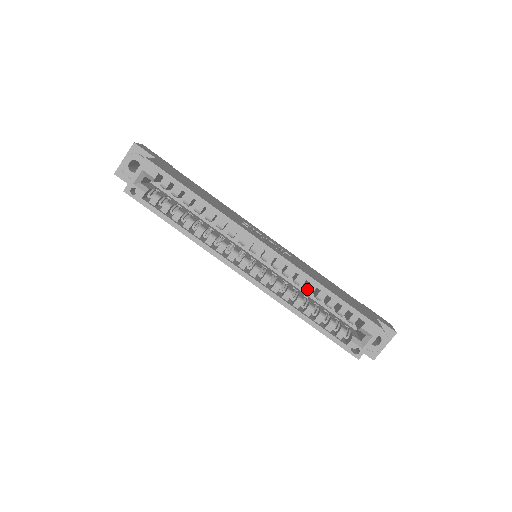
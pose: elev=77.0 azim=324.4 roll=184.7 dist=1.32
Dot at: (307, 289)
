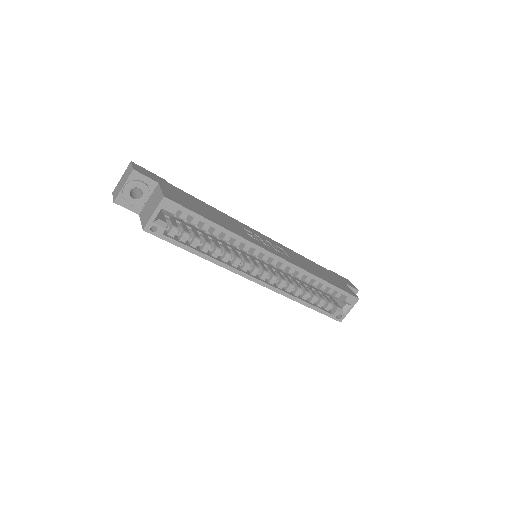
Dot at: (305, 281)
